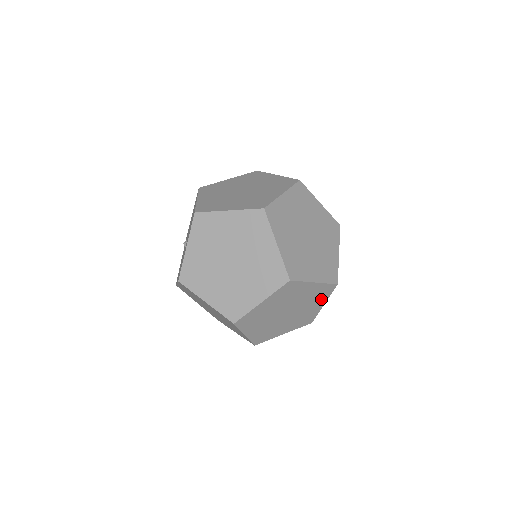
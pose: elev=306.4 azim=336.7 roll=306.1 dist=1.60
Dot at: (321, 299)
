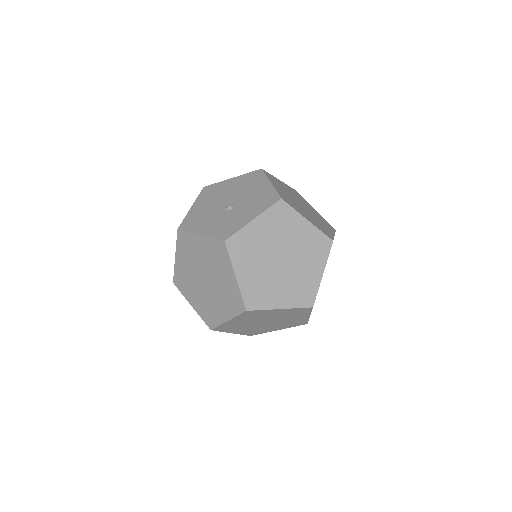
Dot at: (286, 326)
